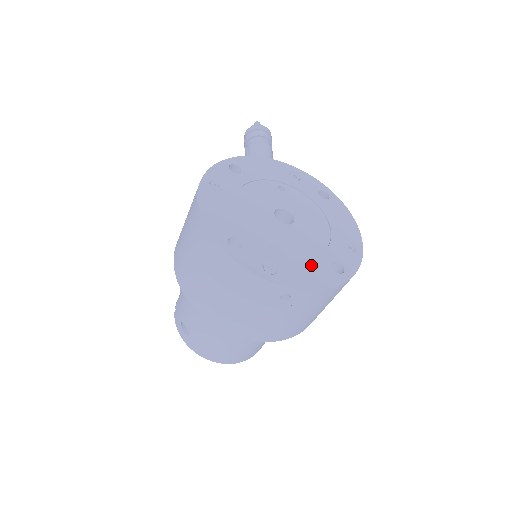
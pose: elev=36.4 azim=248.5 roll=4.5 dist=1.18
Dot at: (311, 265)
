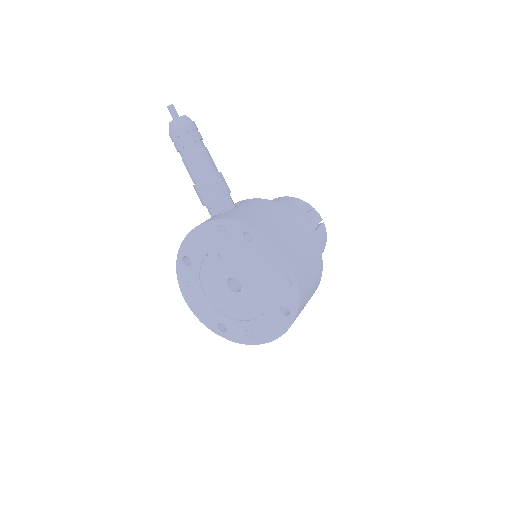
Dot at: (267, 319)
